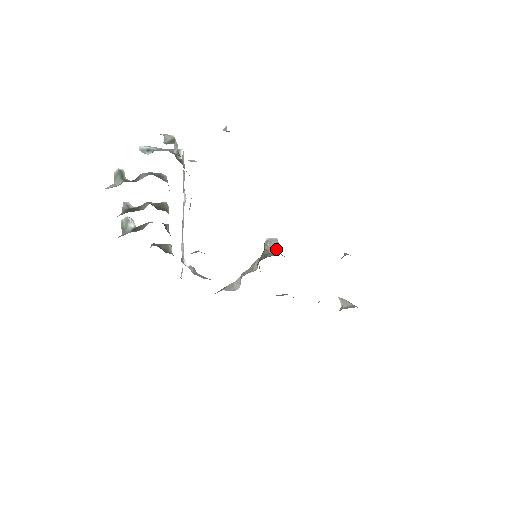
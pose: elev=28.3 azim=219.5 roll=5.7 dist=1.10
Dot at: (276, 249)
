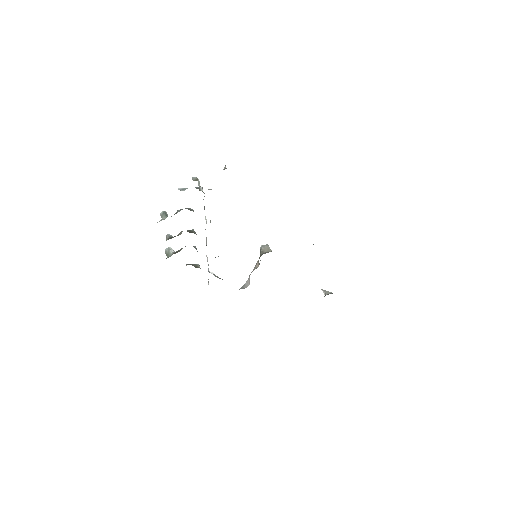
Dot at: (268, 250)
